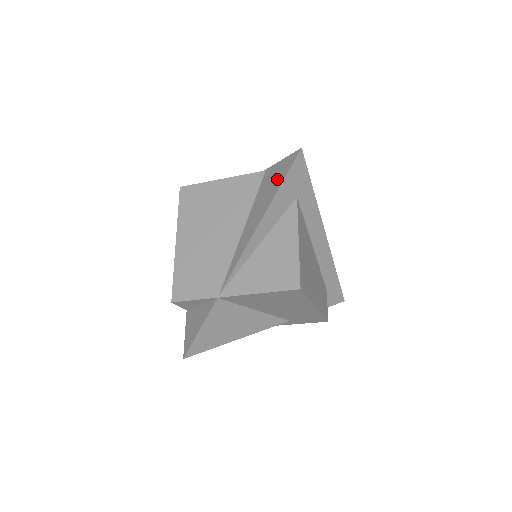
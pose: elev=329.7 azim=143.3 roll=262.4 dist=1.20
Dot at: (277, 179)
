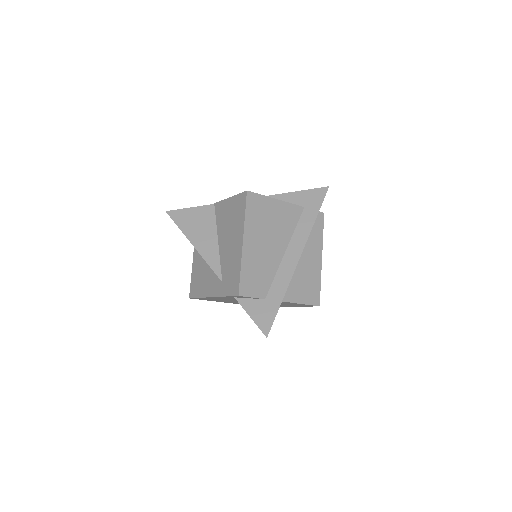
Dot at: occluded
